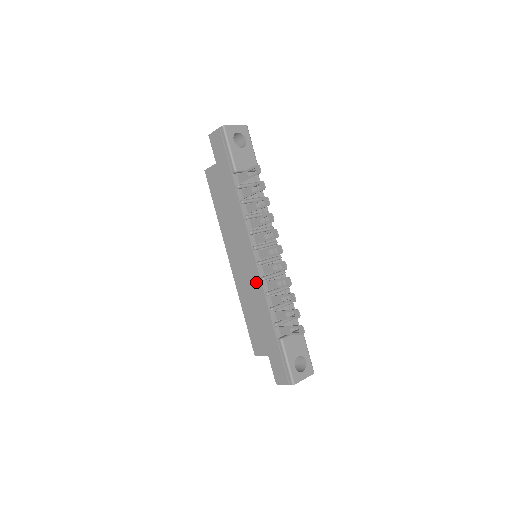
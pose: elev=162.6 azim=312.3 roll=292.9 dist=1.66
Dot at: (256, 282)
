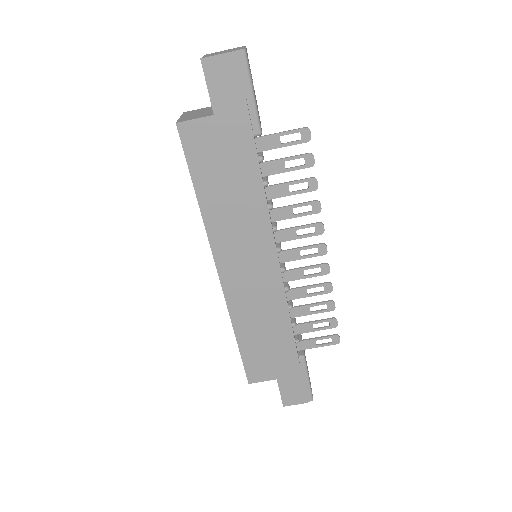
Dot at: (275, 295)
